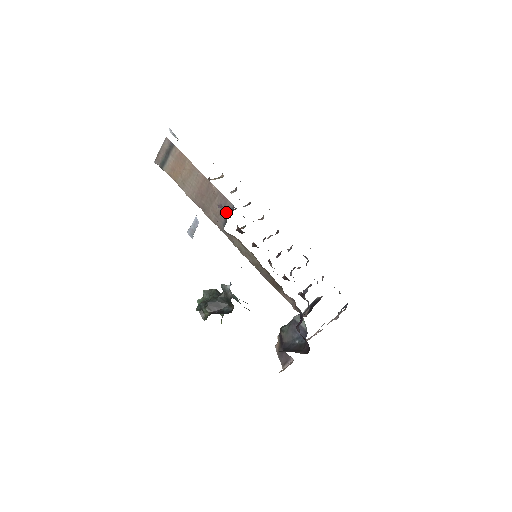
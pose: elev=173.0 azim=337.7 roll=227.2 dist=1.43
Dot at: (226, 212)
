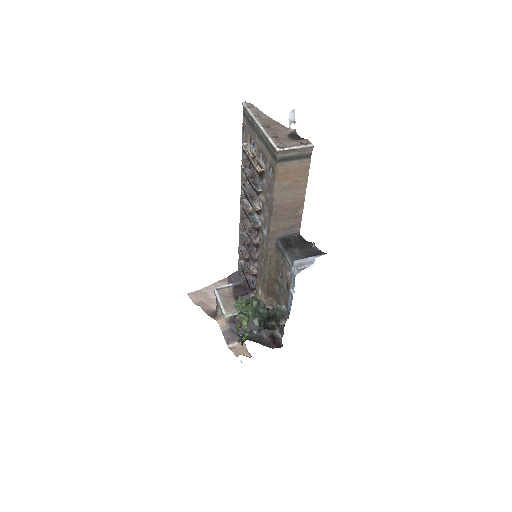
Dot at: (290, 232)
